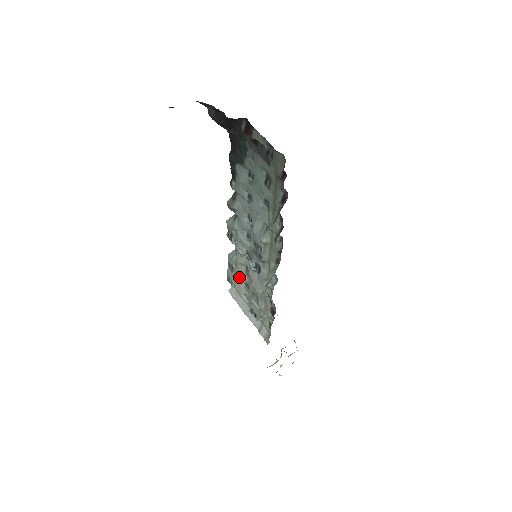
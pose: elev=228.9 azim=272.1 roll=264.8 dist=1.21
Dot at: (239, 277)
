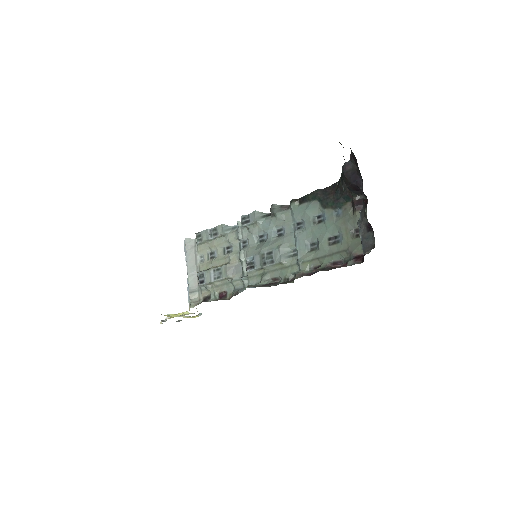
Dot at: (213, 244)
